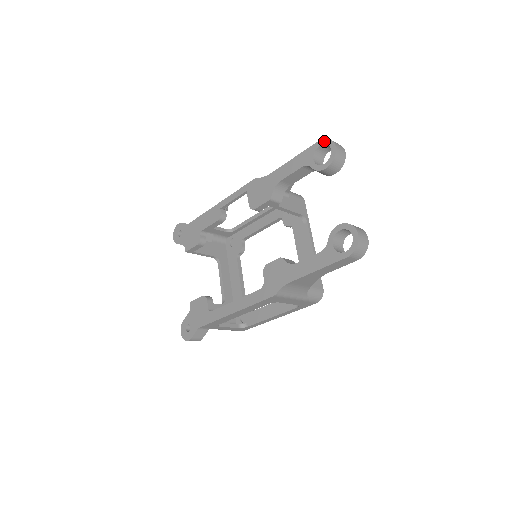
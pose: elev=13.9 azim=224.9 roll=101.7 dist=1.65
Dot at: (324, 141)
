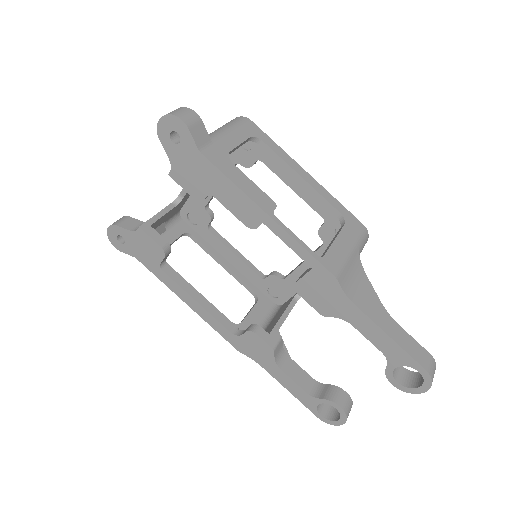
Dot at: (427, 378)
